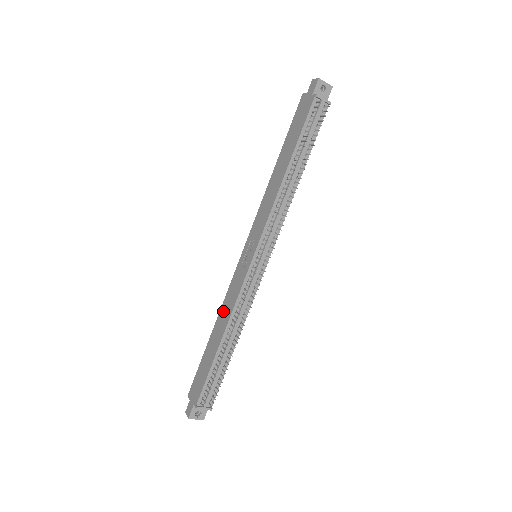
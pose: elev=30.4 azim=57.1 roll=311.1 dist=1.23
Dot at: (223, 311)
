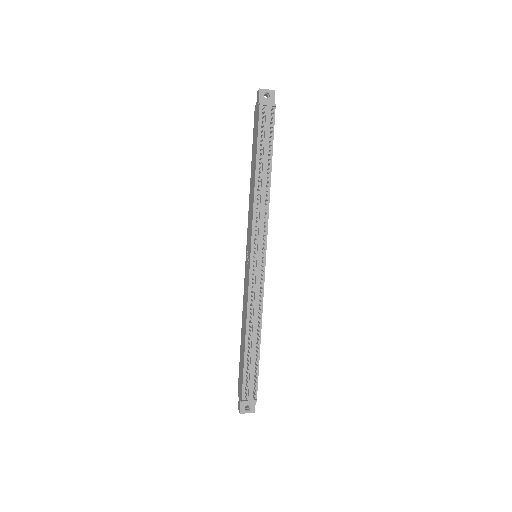
Dot at: (243, 312)
